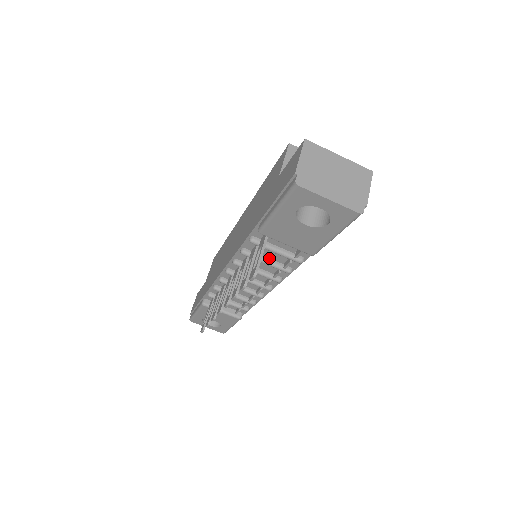
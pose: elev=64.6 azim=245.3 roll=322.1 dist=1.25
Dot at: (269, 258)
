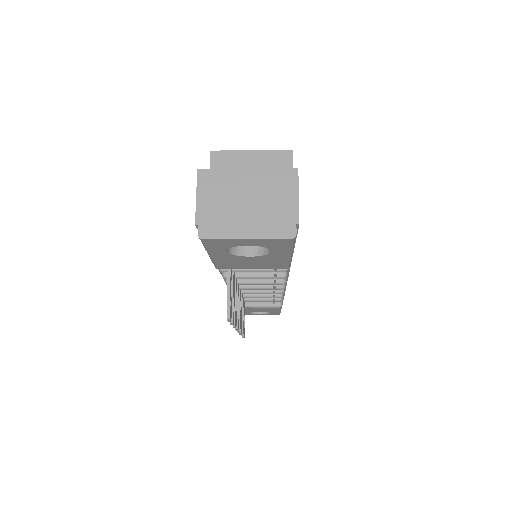
Dot at: (255, 272)
